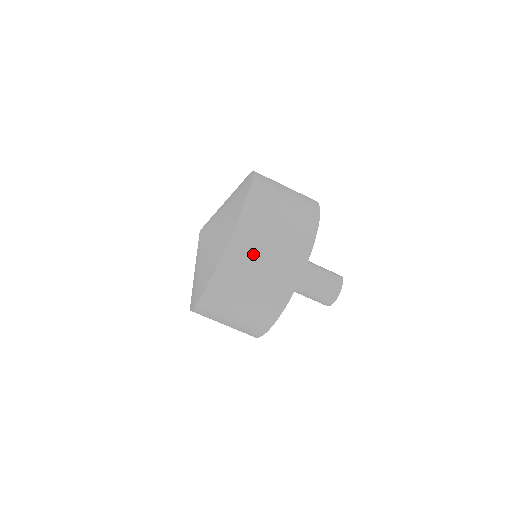
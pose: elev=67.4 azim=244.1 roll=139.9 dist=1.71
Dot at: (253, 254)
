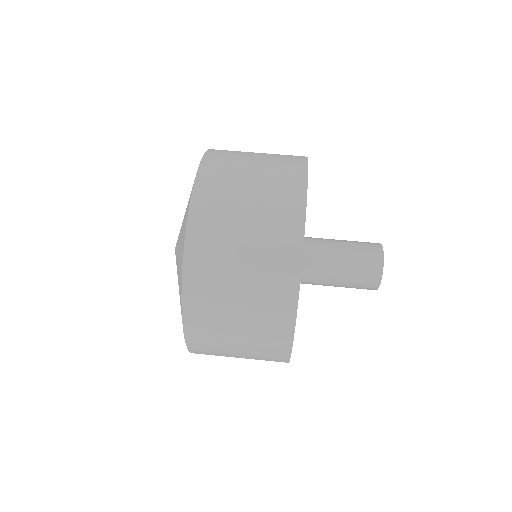
Dot at: occluded
